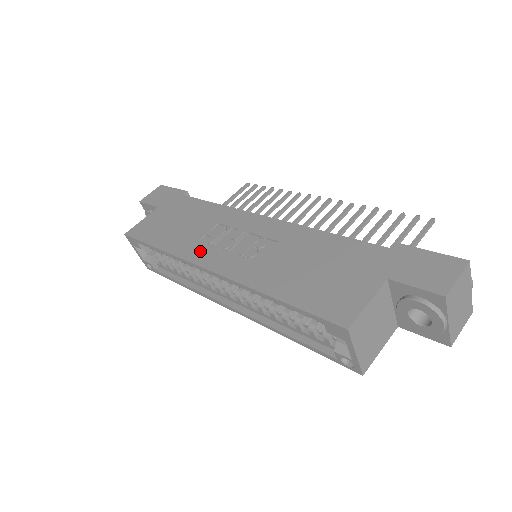
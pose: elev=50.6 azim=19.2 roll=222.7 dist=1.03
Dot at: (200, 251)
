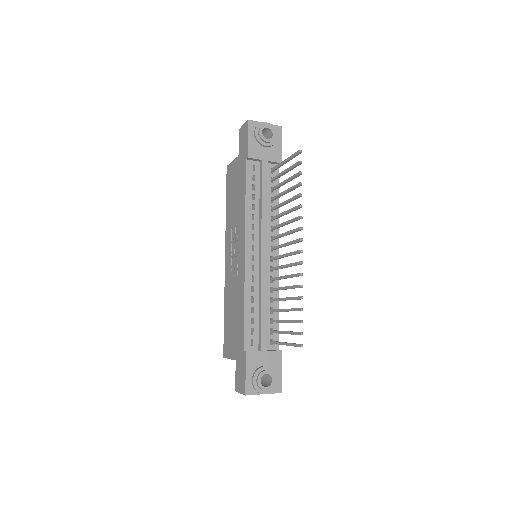
Dot at: (228, 240)
